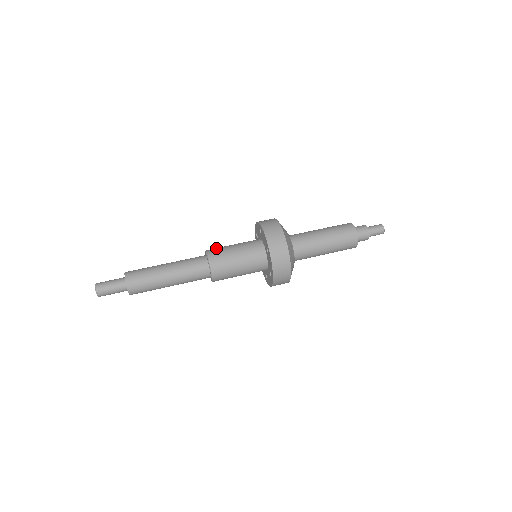
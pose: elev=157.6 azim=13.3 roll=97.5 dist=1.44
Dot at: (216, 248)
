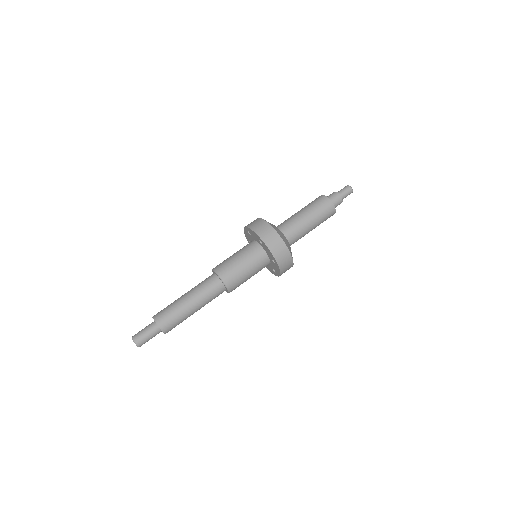
Dot at: (219, 264)
